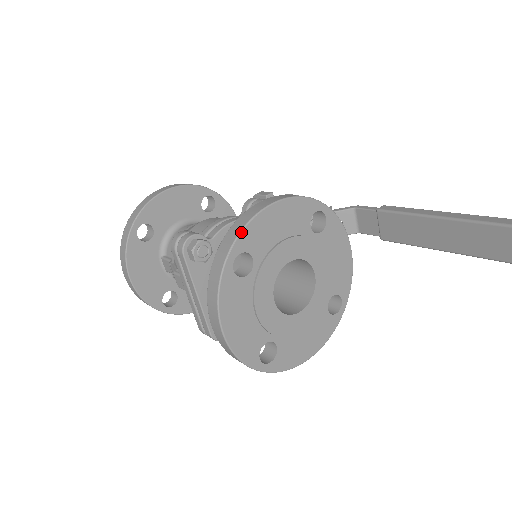
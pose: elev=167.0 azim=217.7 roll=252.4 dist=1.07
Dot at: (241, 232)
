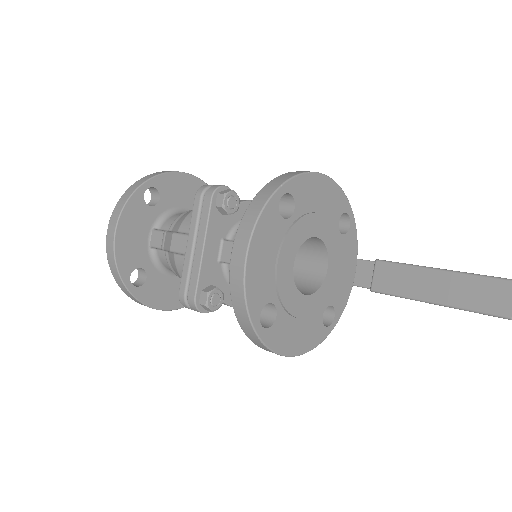
Dot at: (297, 175)
